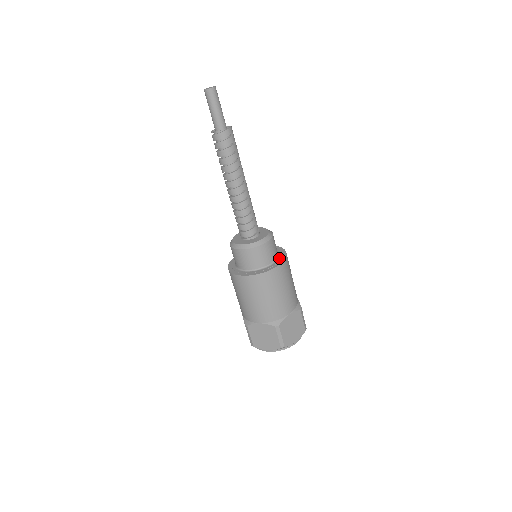
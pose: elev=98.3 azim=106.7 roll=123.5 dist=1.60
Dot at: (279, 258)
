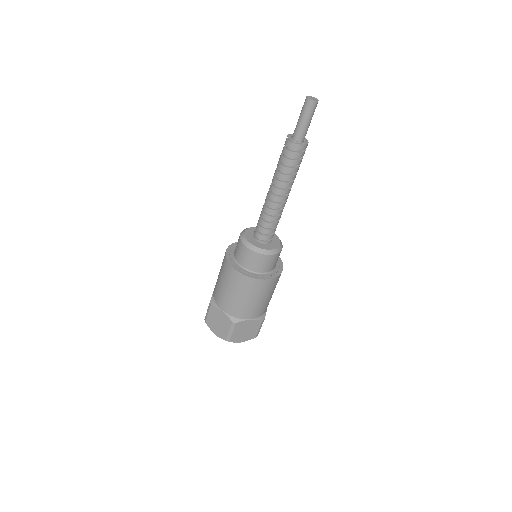
Dot at: (273, 272)
